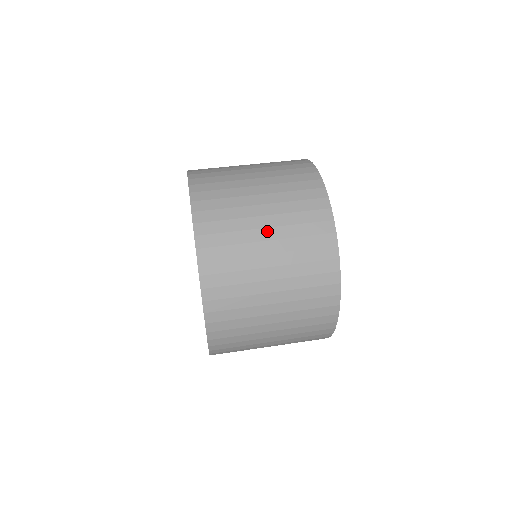
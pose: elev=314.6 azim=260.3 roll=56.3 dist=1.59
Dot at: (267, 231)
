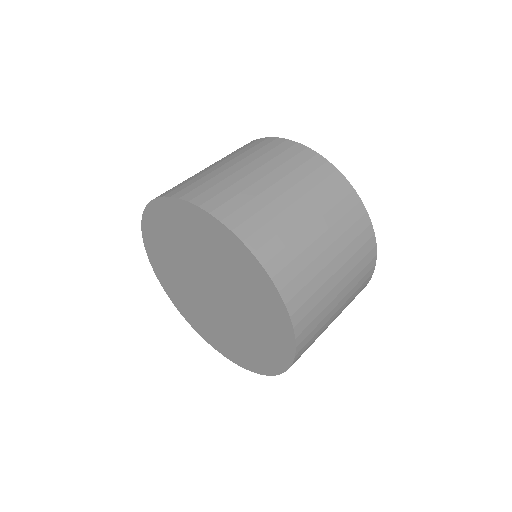
Dot at: (227, 164)
